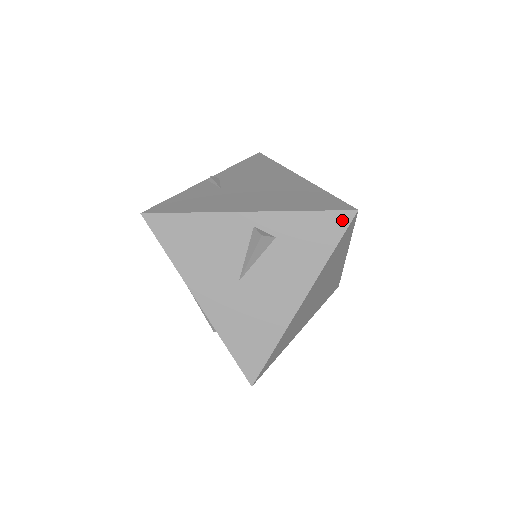
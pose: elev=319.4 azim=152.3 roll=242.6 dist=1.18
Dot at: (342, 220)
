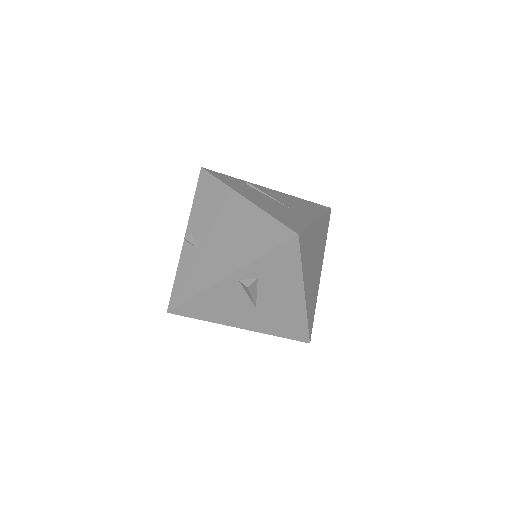
Dot at: (292, 246)
